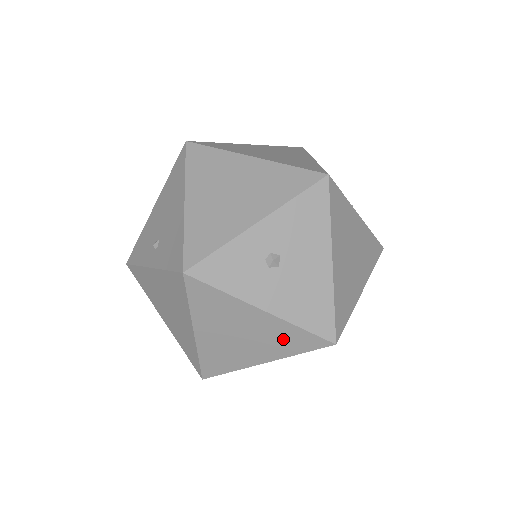
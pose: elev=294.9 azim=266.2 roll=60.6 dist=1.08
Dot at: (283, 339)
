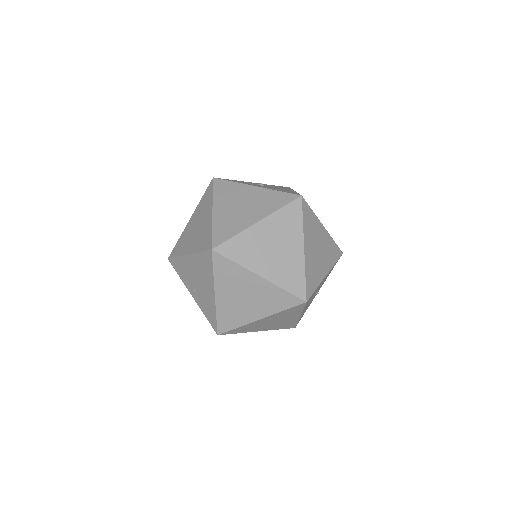
Dot at: (269, 201)
